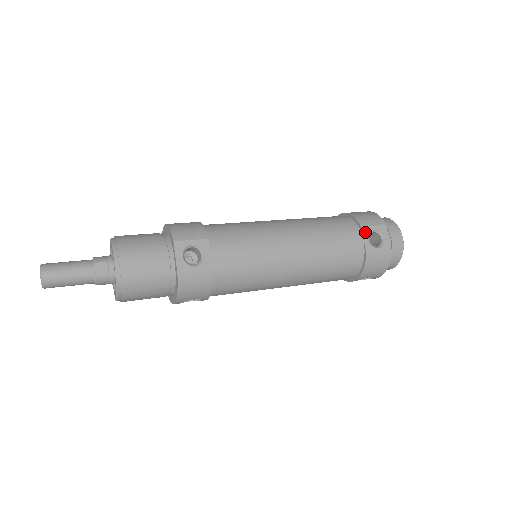
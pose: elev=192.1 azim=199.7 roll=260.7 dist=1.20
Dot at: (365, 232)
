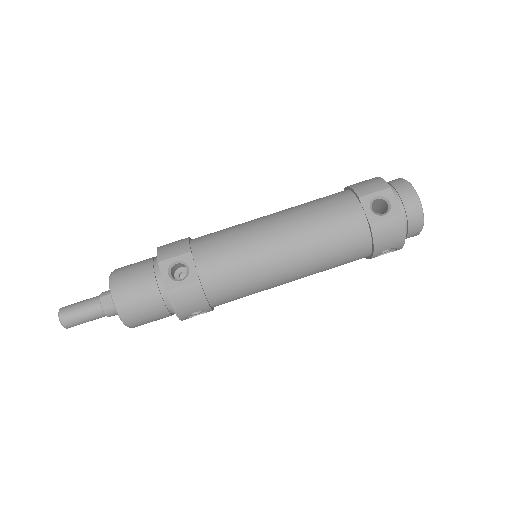
Dot at: (364, 202)
